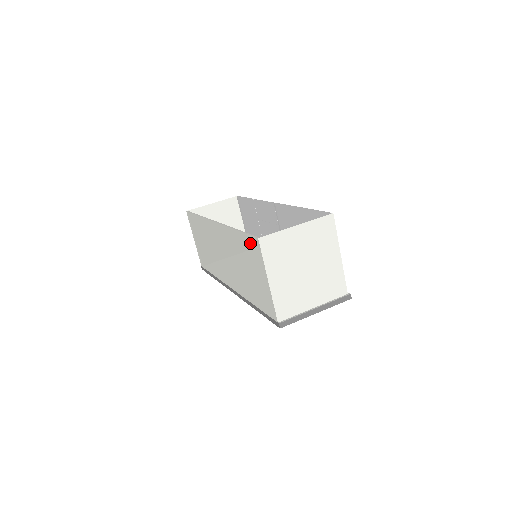
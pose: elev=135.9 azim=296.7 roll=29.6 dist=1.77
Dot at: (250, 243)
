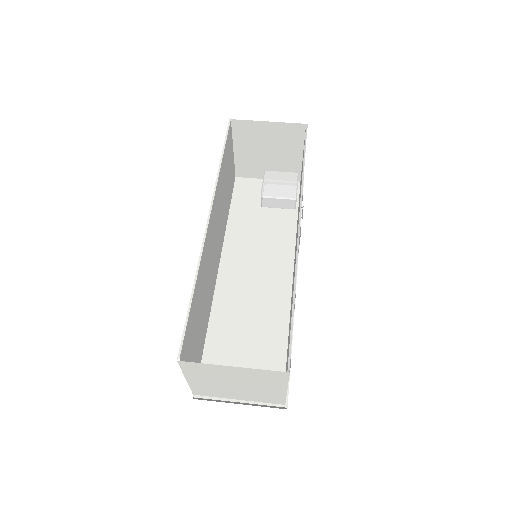
Dot at: occluded
